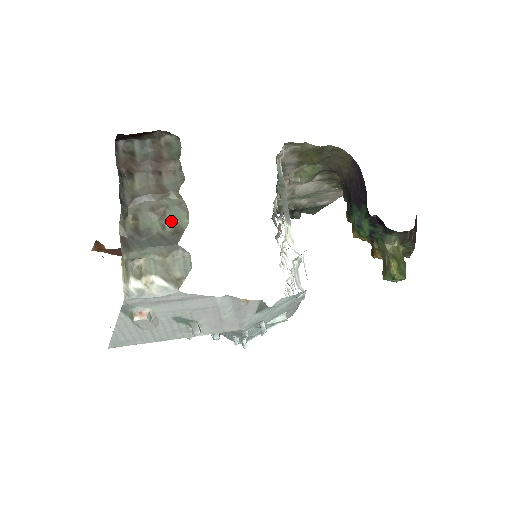
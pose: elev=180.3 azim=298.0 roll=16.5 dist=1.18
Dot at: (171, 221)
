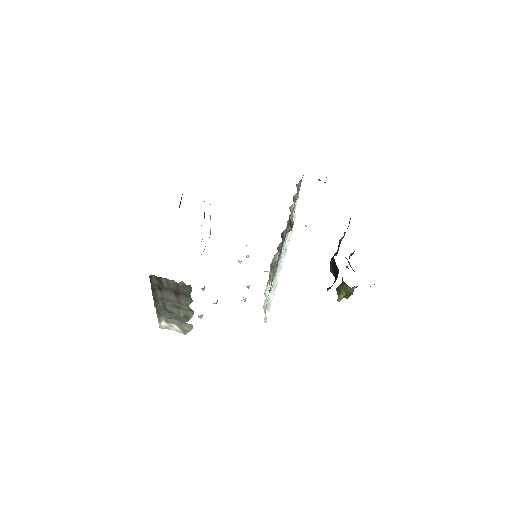
Dot at: (184, 313)
